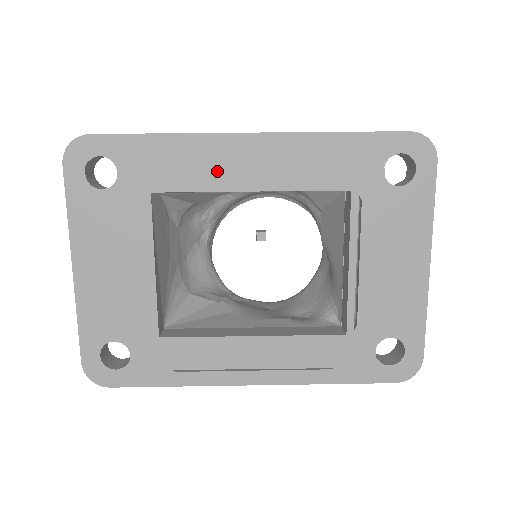
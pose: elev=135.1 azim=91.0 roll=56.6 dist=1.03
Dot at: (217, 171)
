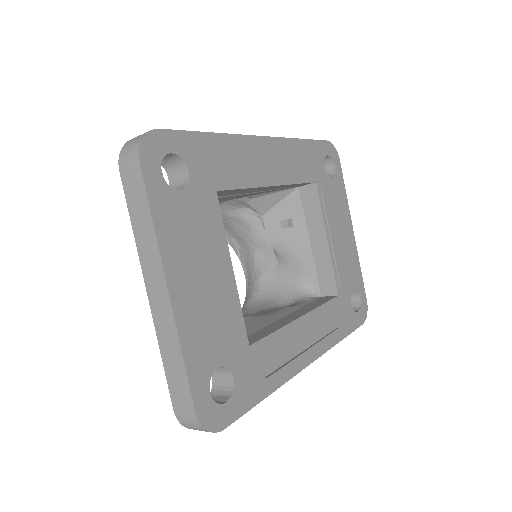
Dot at: (253, 169)
